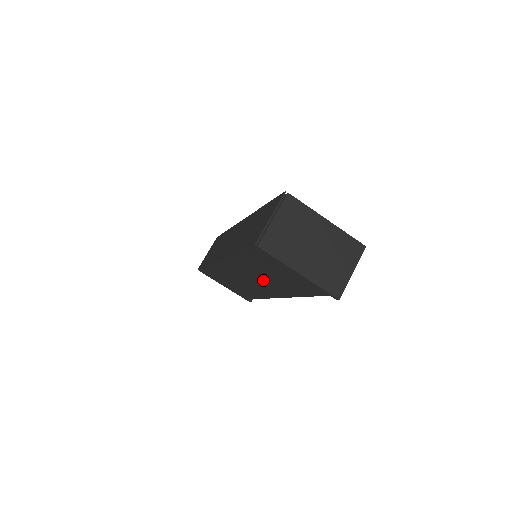
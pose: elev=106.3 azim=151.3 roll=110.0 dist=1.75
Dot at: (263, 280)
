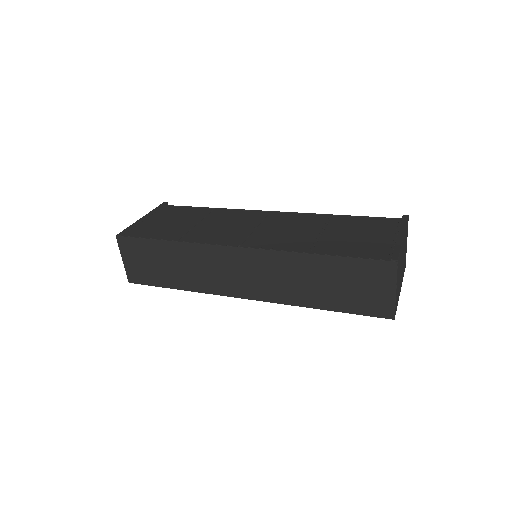
Dot at: occluded
